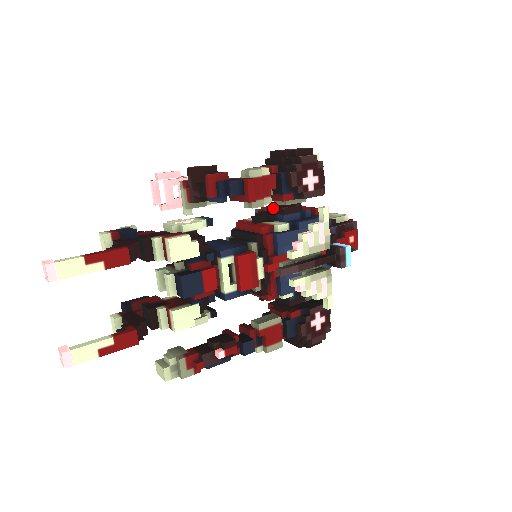
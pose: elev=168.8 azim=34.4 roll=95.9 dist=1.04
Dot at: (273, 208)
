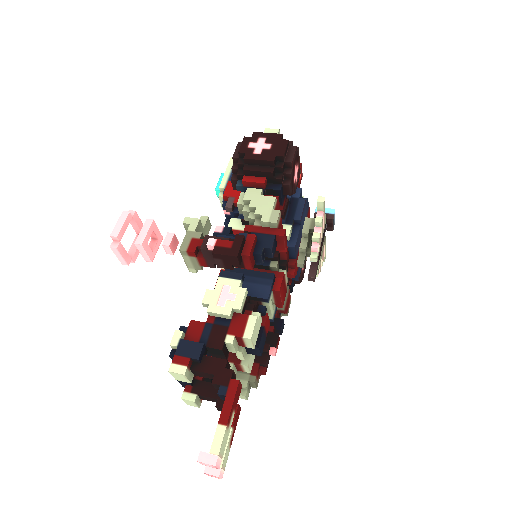
Dot at: occluded
